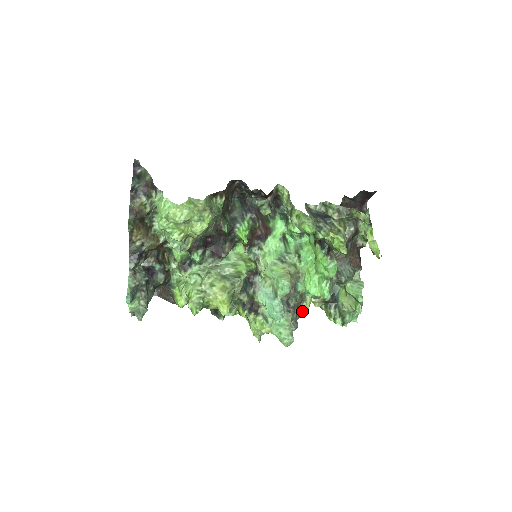
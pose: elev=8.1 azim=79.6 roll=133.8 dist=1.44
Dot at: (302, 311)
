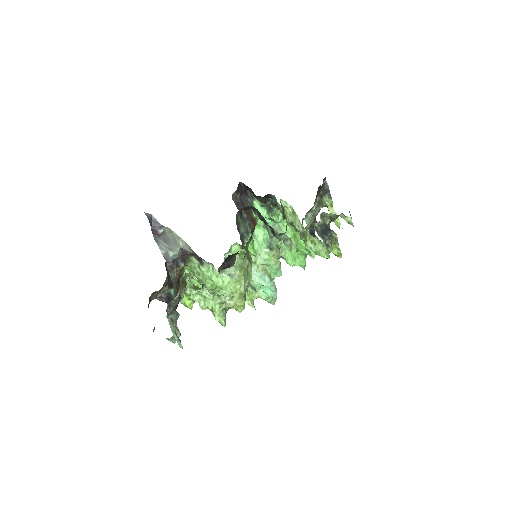
Dot at: occluded
